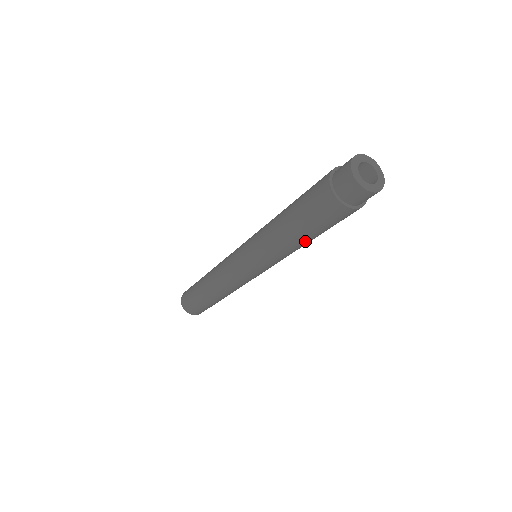
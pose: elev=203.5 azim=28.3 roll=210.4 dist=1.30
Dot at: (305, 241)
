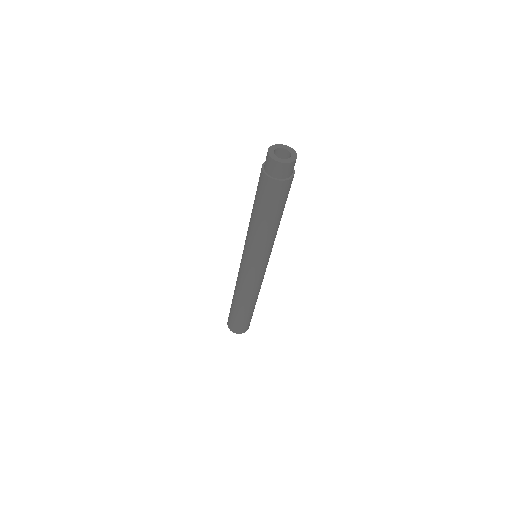
Dot at: (258, 219)
